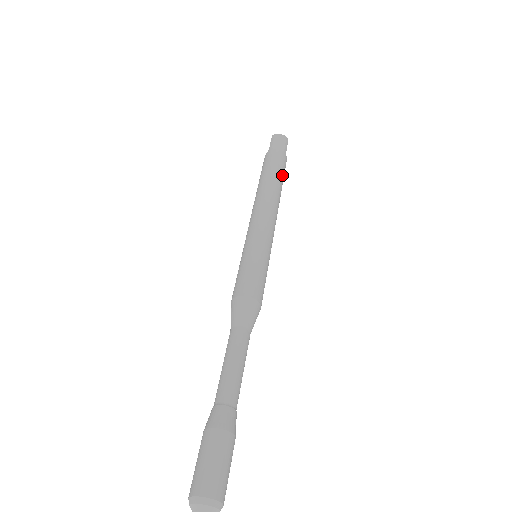
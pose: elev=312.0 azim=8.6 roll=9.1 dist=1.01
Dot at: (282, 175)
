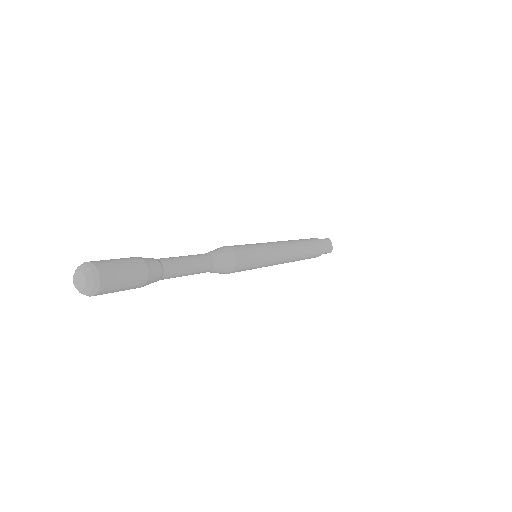
Dot at: (309, 242)
